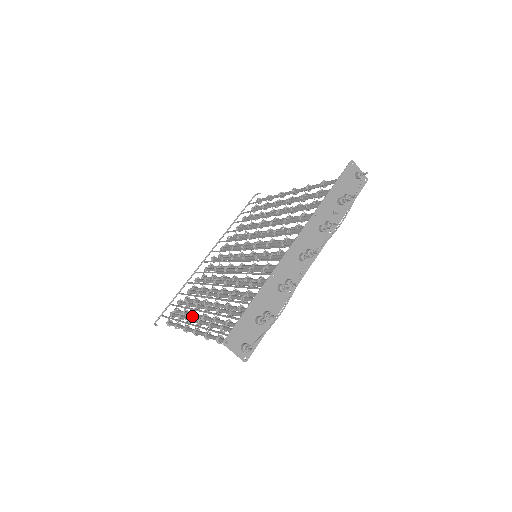
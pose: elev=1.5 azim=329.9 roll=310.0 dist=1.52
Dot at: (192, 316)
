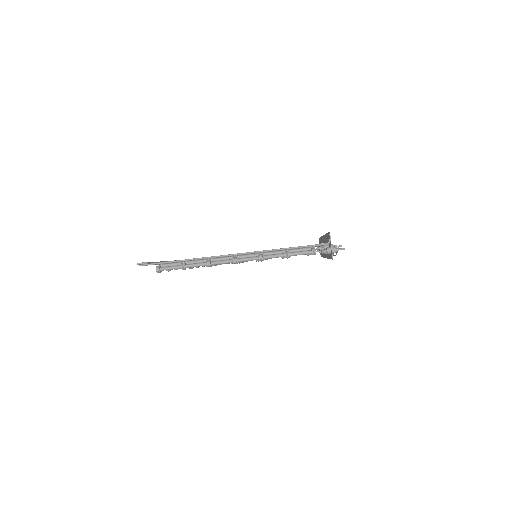
Dot at: (213, 259)
